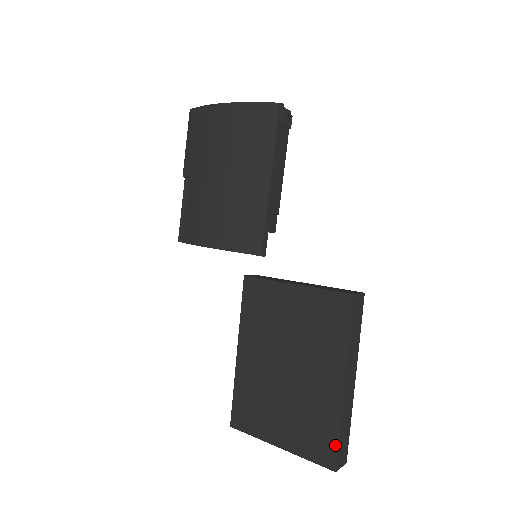
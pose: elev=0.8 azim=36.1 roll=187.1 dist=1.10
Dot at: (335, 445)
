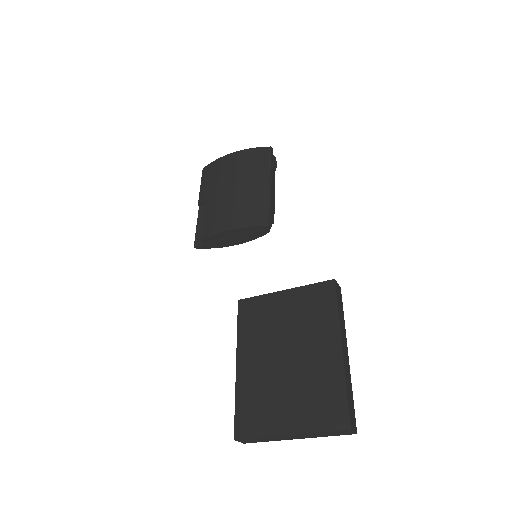
Dot at: (345, 403)
